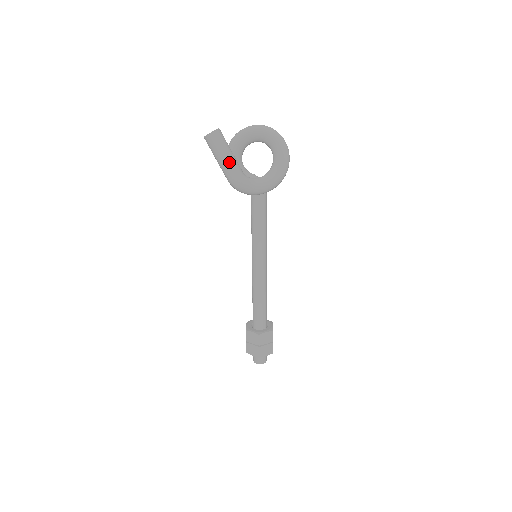
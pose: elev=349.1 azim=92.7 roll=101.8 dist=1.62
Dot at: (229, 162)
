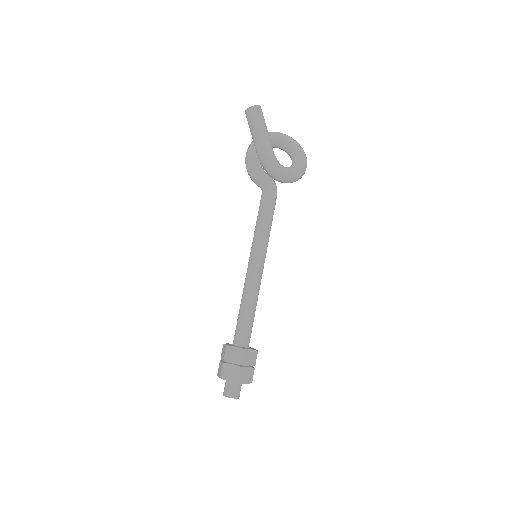
Dot at: (266, 135)
